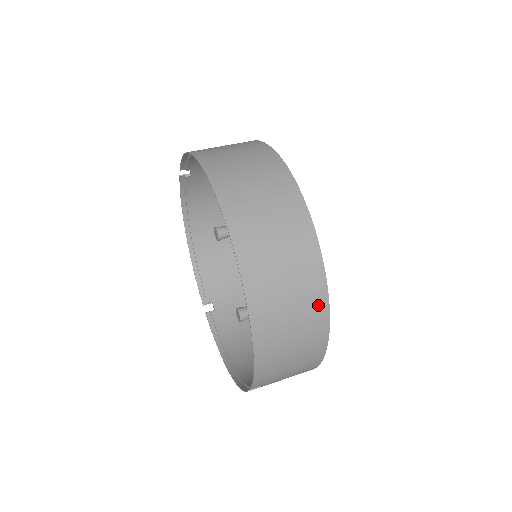
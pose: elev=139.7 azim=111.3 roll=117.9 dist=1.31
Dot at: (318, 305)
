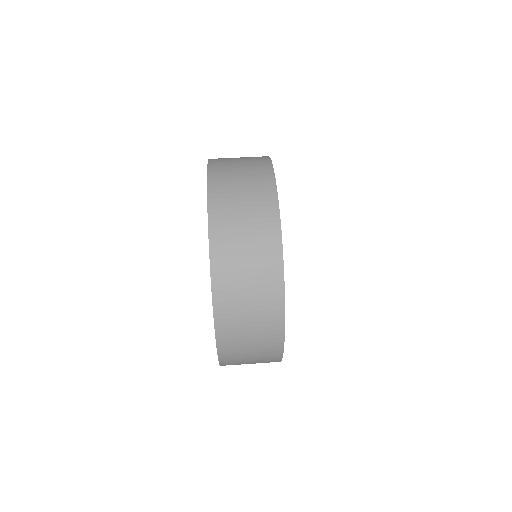
Dot at: (275, 324)
